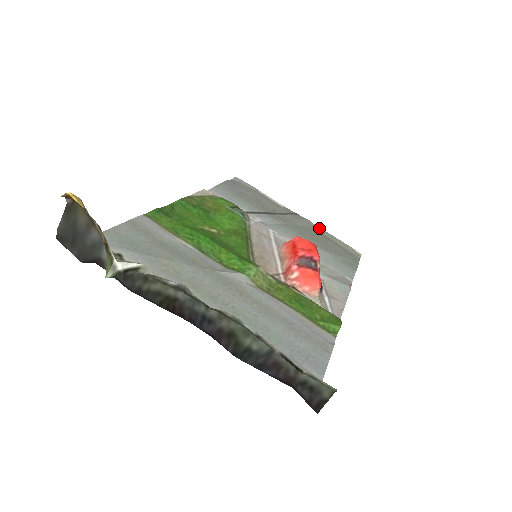
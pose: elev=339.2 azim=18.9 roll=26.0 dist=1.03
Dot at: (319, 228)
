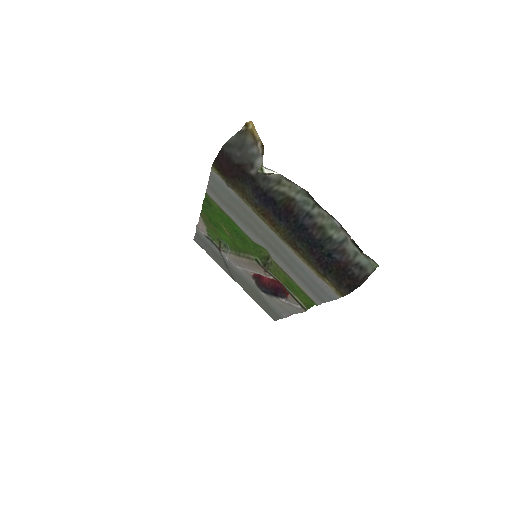
Dot at: (248, 294)
